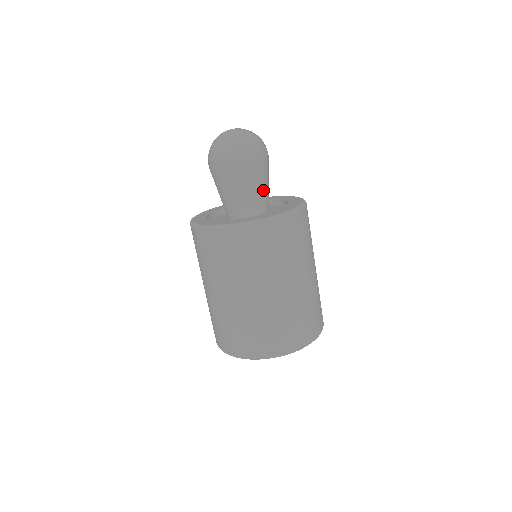
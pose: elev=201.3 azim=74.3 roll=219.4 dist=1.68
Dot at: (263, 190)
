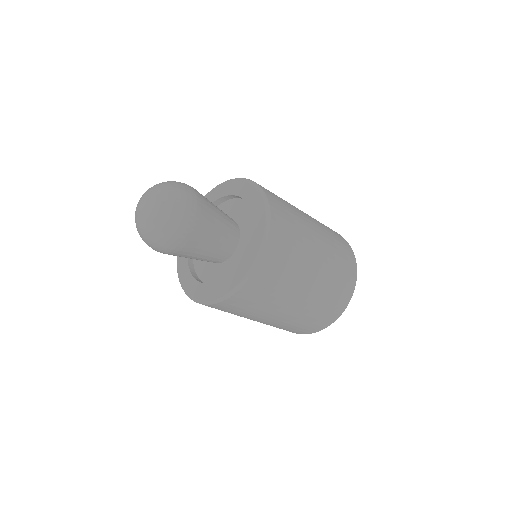
Dot at: (218, 236)
